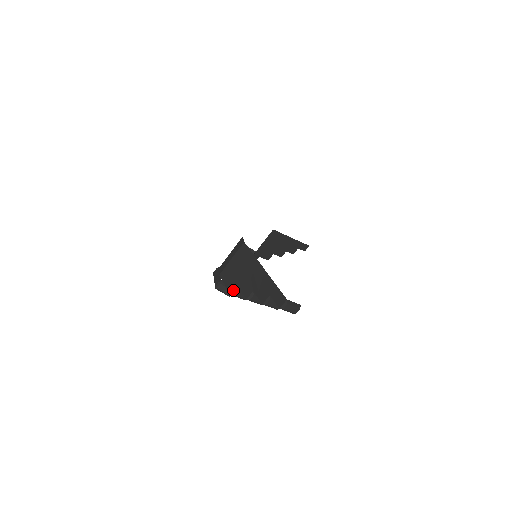
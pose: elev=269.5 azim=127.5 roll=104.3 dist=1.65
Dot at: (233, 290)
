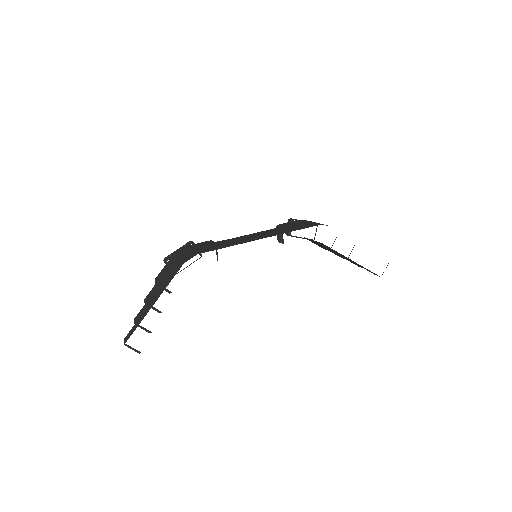
Dot at: (156, 279)
